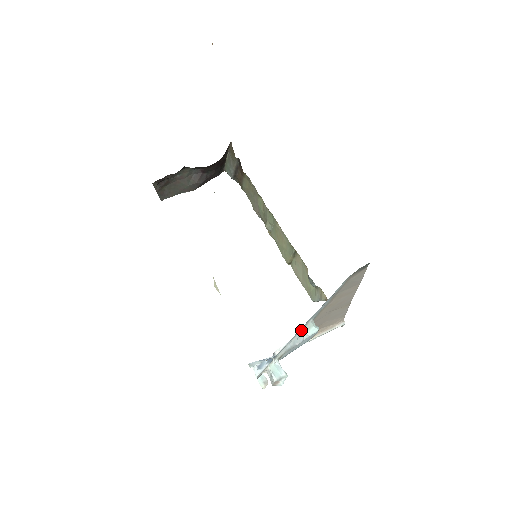
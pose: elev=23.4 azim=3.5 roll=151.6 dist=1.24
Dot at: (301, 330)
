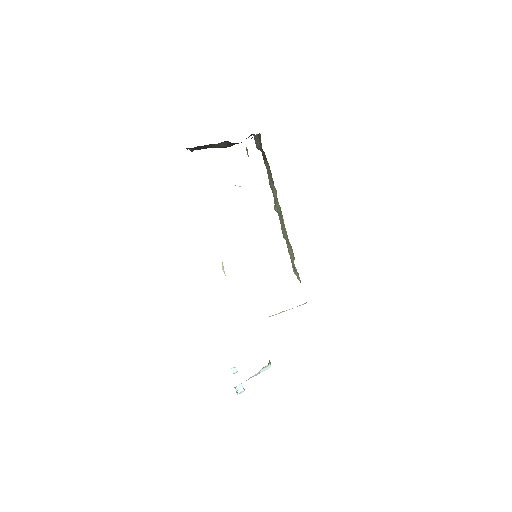
Dot at: (259, 371)
